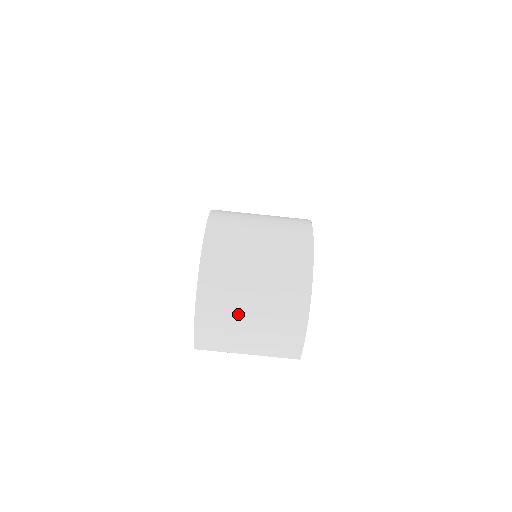
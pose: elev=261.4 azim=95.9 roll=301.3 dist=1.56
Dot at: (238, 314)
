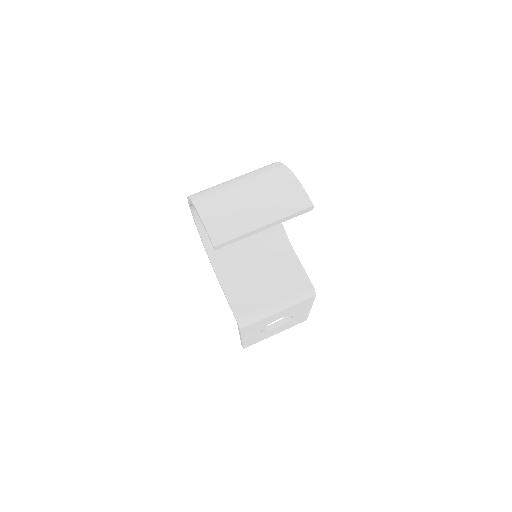
Dot at: (233, 194)
